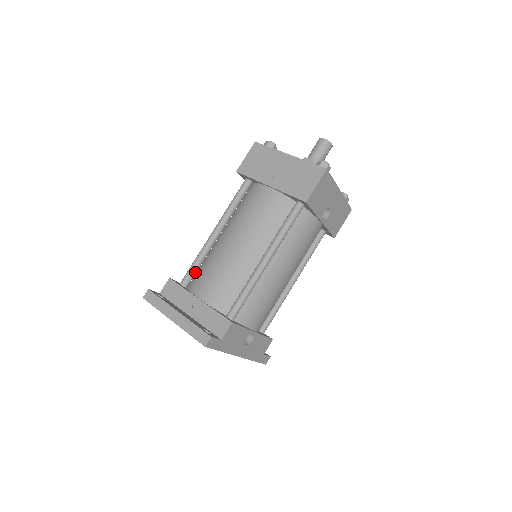
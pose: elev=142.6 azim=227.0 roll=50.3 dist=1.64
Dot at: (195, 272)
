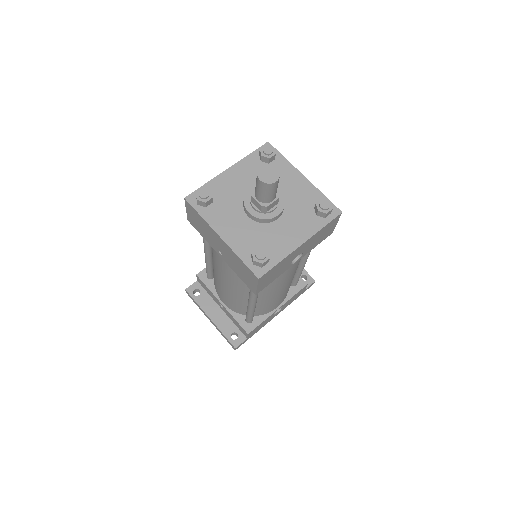
Dot at: (212, 272)
